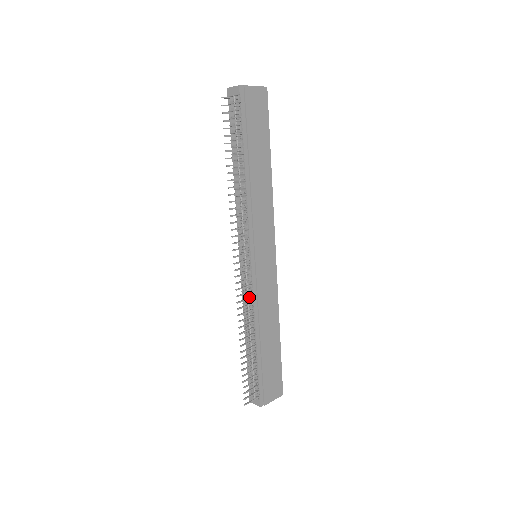
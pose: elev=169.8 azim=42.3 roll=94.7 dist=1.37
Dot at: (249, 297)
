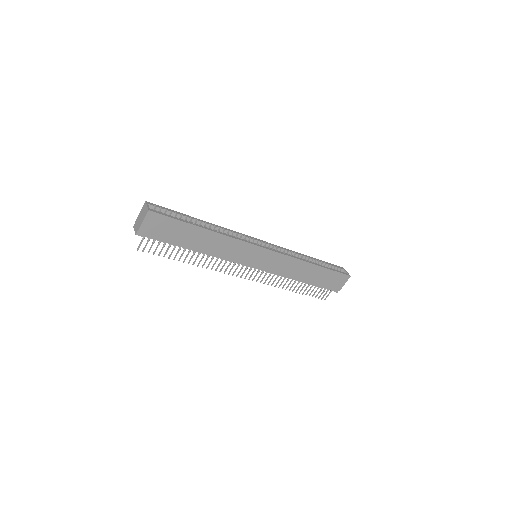
Dot at: (273, 276)
